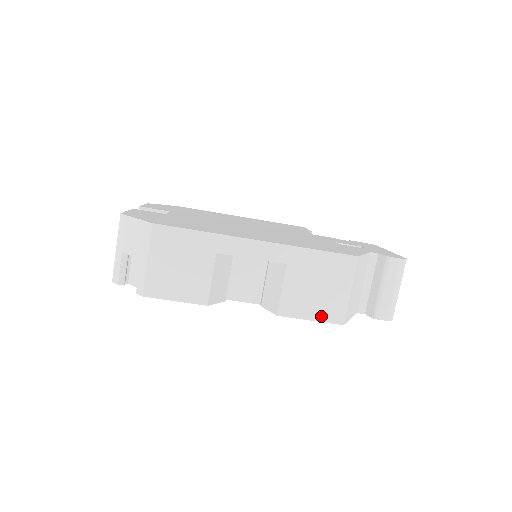
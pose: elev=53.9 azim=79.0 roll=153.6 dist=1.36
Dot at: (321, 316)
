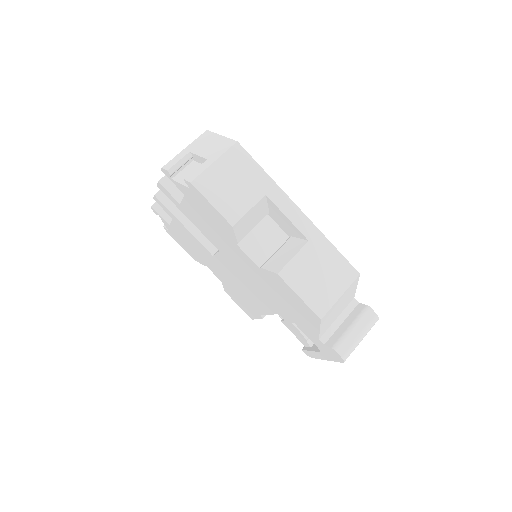
Dot at: (309, 299)
